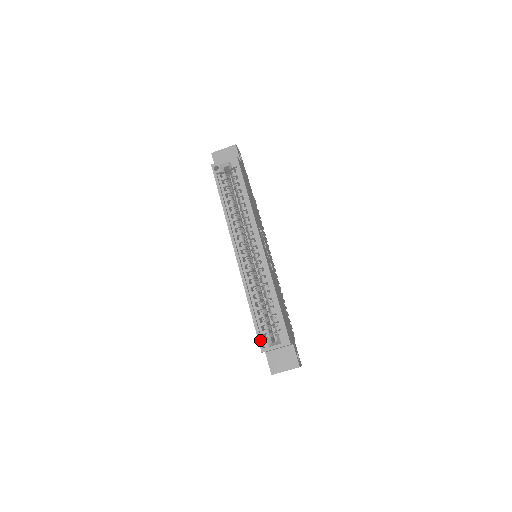
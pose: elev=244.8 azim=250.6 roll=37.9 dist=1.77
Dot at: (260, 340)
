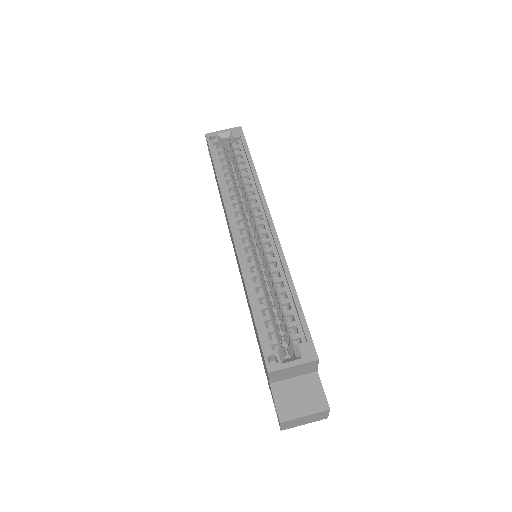
Dot at: (266, 352)
